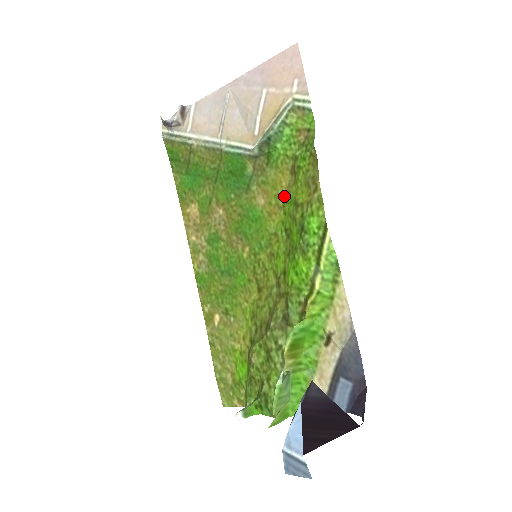
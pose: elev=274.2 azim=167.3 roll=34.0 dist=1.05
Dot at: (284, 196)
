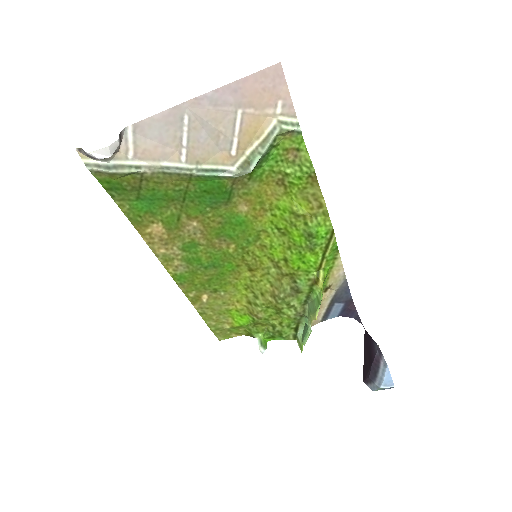
Dot at: (270, 201)
